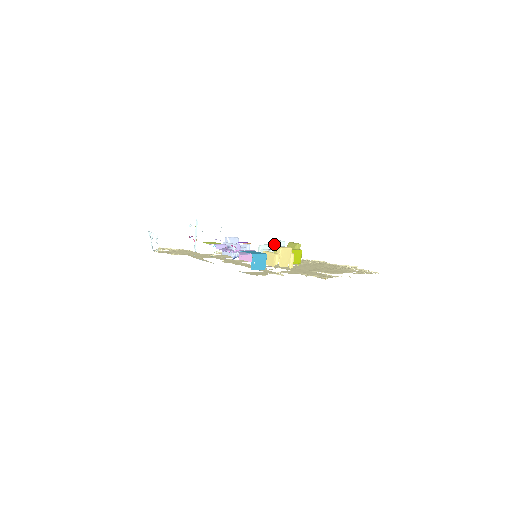
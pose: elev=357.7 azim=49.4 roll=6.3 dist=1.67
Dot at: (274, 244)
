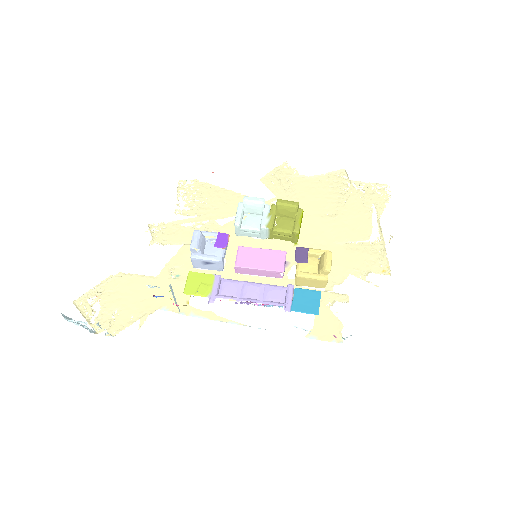
Dot at: (250, 208)
